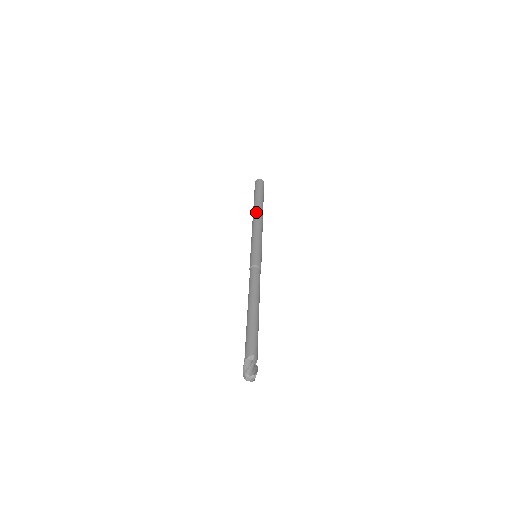
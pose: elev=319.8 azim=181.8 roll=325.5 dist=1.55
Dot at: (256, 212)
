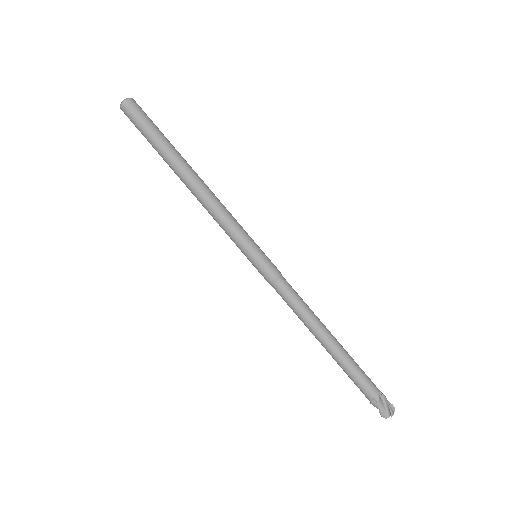
Dot at: (194, 177)
